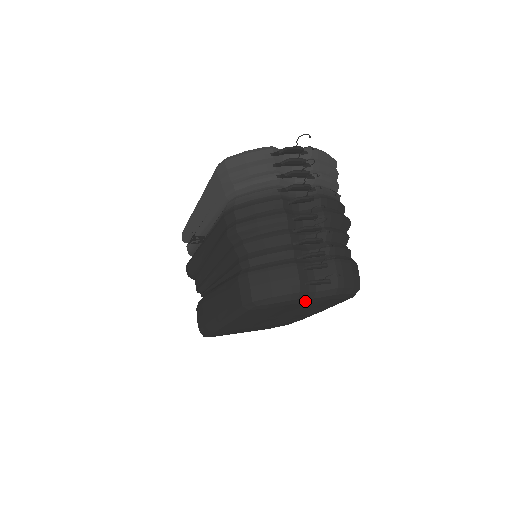
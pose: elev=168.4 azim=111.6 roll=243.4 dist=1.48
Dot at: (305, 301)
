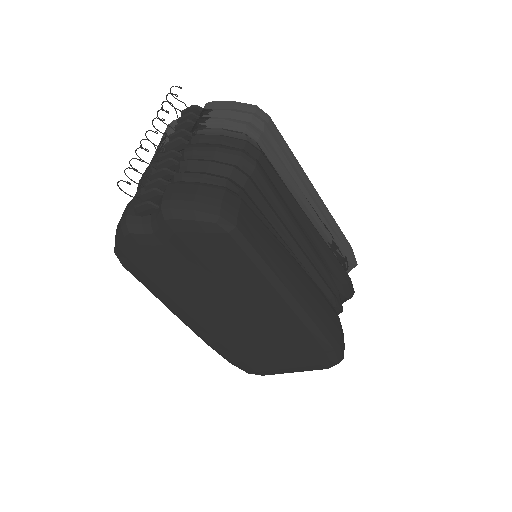
Dot at: (151, 240)
